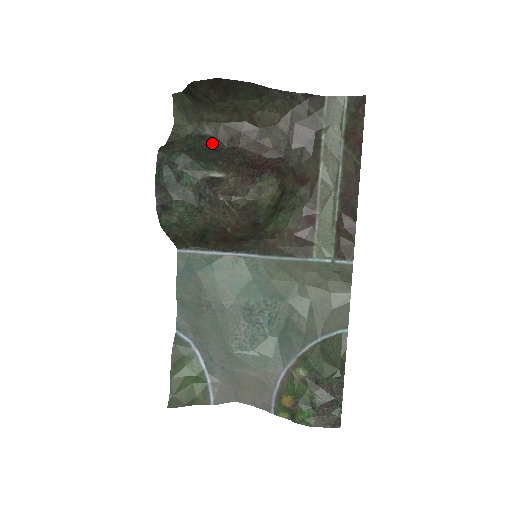
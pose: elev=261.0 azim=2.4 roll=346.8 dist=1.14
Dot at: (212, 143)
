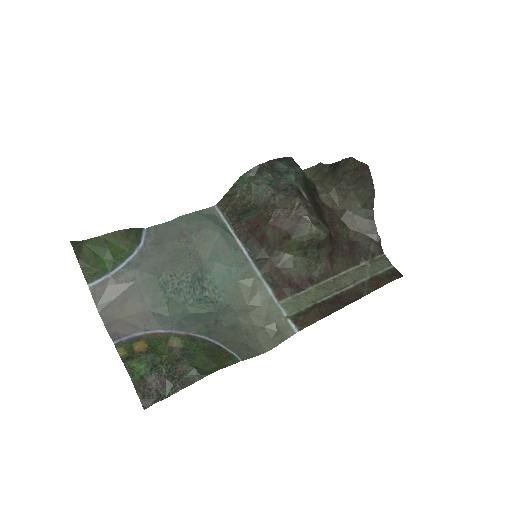
Dot at: (315, 191)
